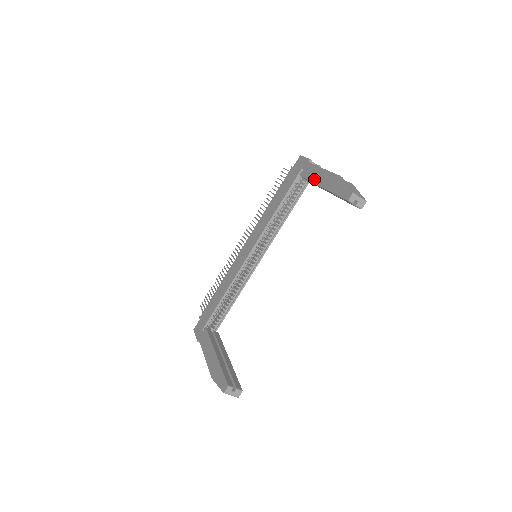
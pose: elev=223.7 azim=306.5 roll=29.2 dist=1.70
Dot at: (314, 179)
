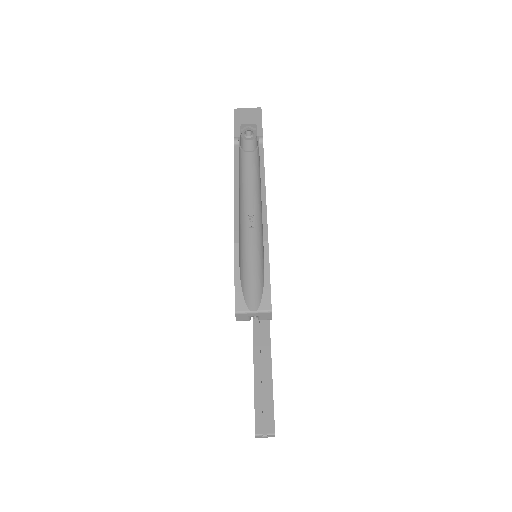
Dot at: occluded
